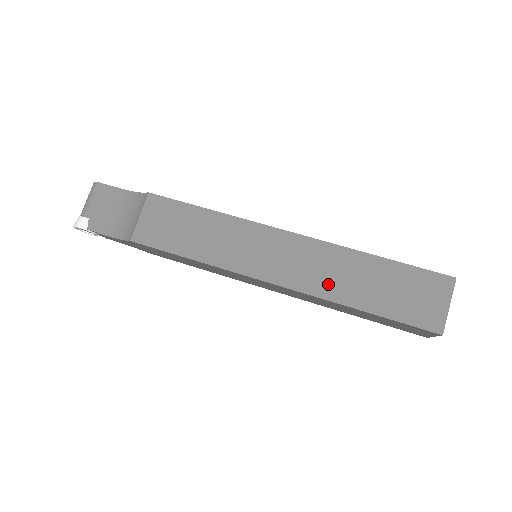
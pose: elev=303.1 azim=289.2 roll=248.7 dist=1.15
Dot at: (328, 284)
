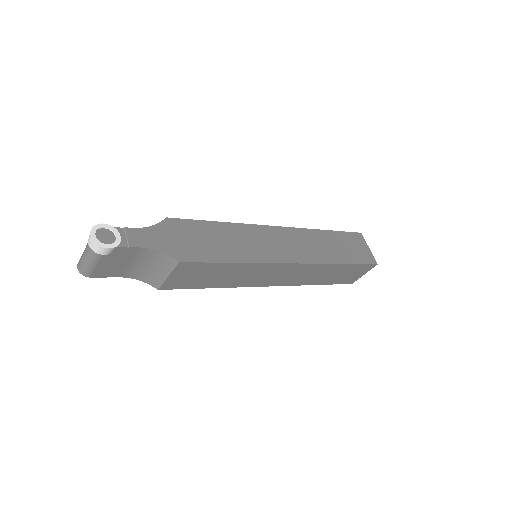
Dot at: occluded
